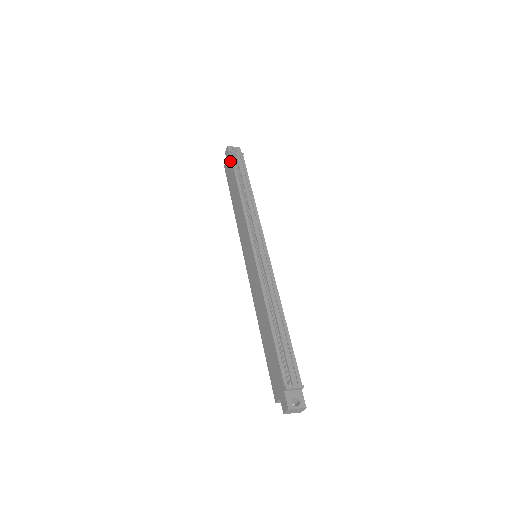
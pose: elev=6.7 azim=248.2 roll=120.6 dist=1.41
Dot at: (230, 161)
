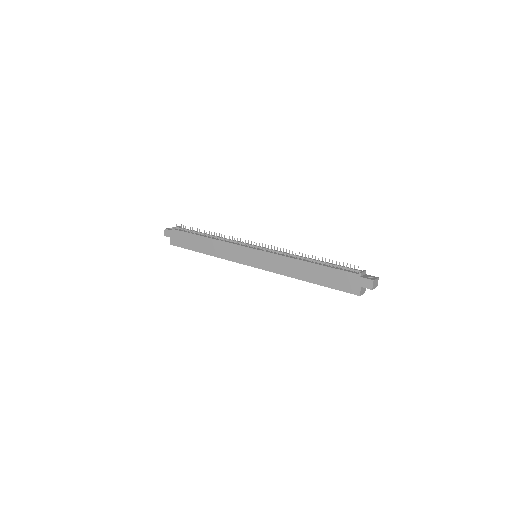
Dot at: (177, 233)
